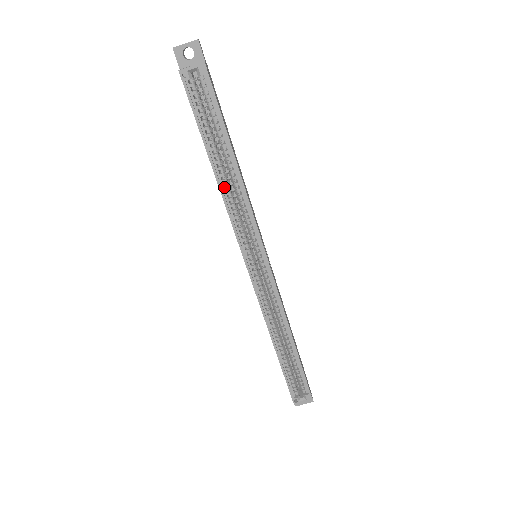
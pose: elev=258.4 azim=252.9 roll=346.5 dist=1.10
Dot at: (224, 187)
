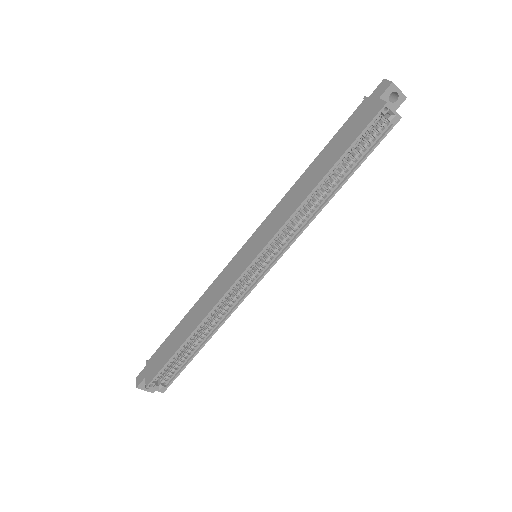
Dot at: (311, 196)
